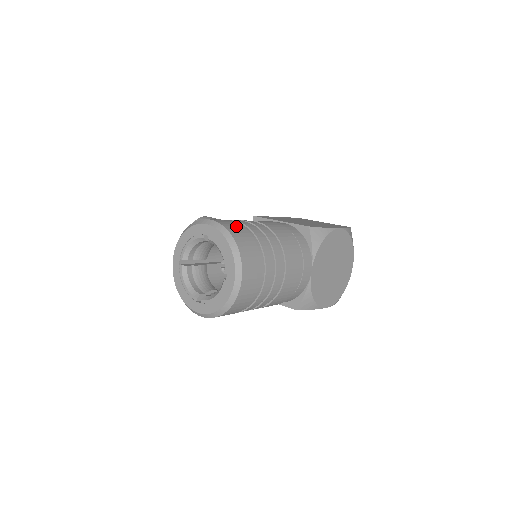
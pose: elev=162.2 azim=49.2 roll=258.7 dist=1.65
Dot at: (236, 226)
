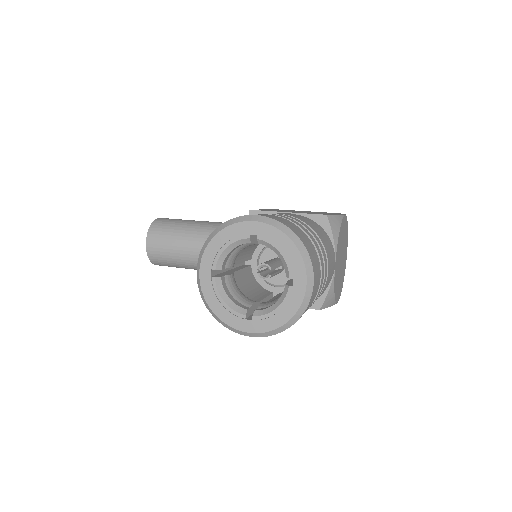
Dot at: (284, 220)
